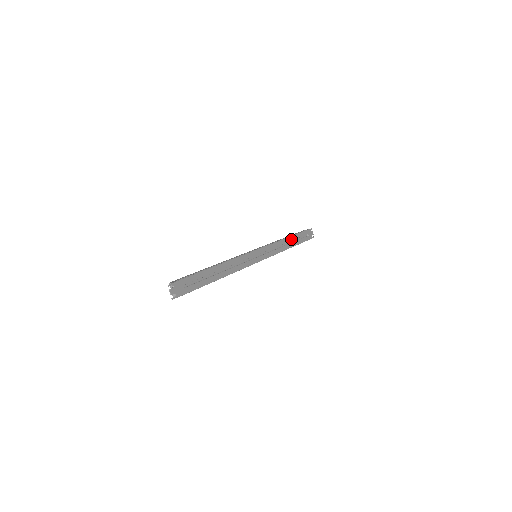
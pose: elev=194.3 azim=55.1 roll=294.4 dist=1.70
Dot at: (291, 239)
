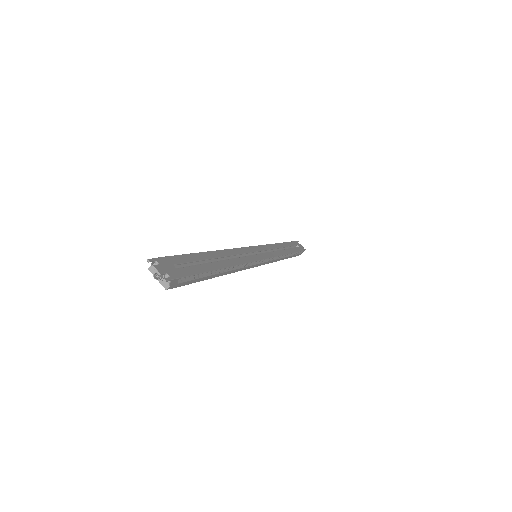
Dot at: (284, 245)
